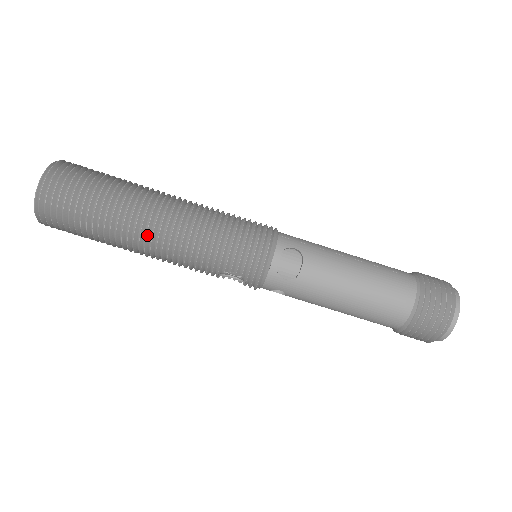
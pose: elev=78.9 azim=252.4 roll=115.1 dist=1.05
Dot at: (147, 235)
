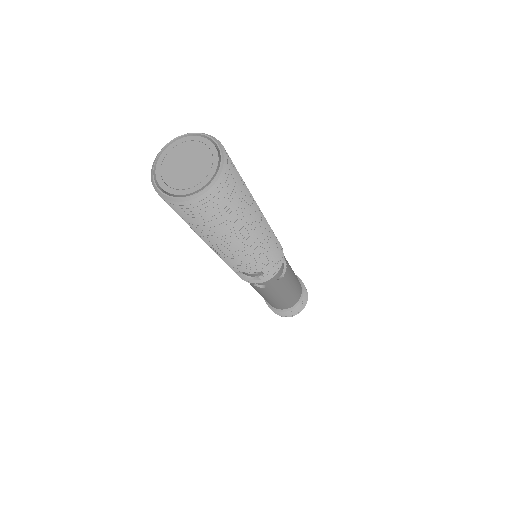
Dot at: (251, 238)
